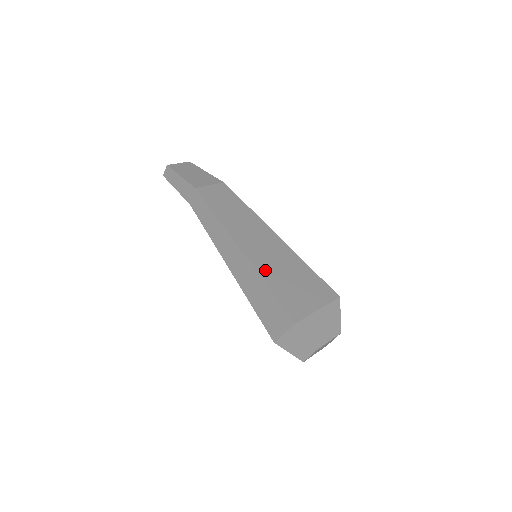
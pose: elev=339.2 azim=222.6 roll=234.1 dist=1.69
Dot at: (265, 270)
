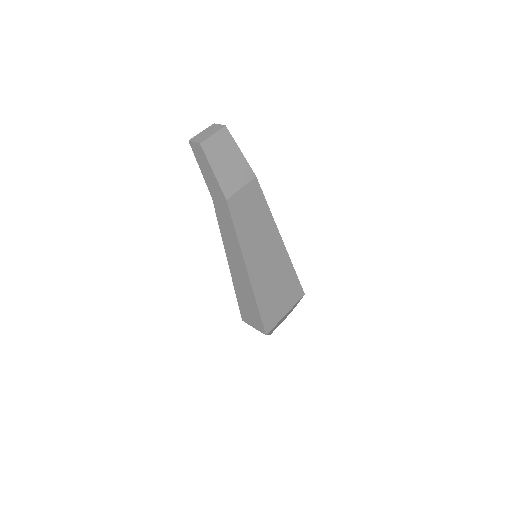
Dot at: (261, 291)
